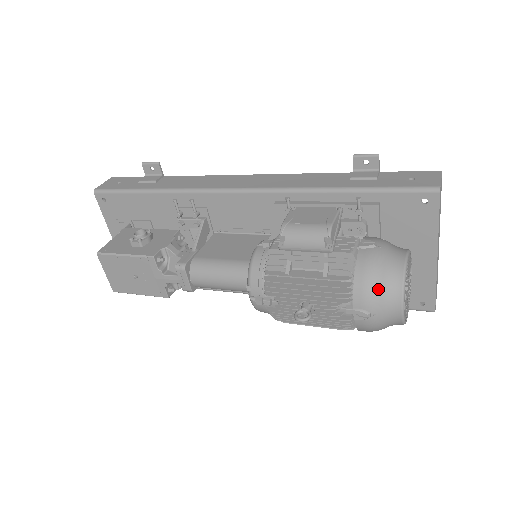
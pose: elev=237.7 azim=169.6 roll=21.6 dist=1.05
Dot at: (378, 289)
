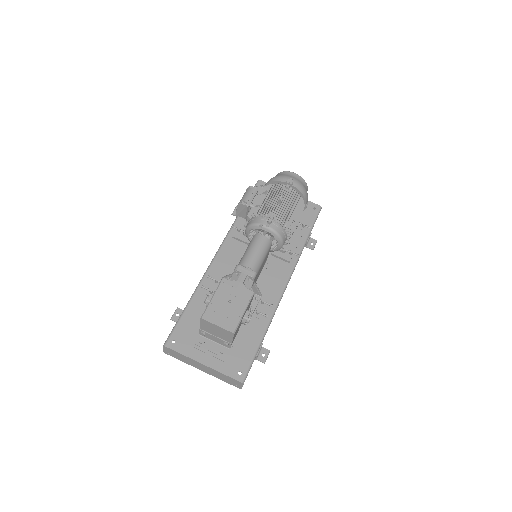
Dot at: (281, 175)
